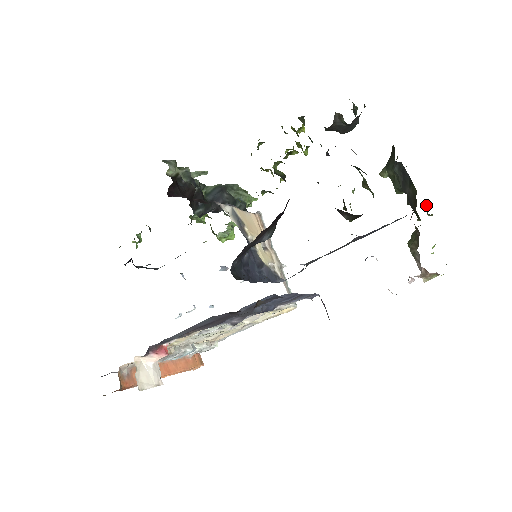
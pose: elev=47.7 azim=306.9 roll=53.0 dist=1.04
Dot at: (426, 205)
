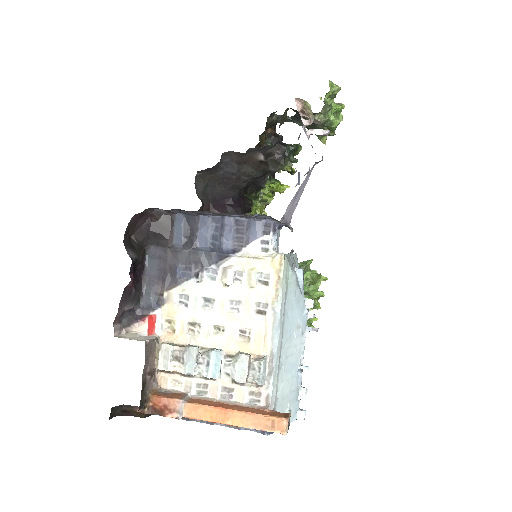
Dot at: occluded
